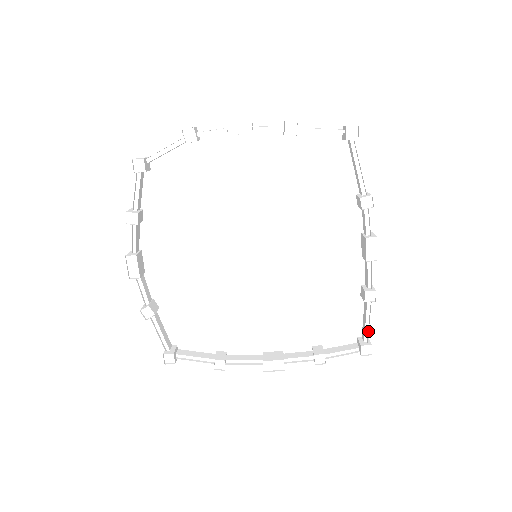
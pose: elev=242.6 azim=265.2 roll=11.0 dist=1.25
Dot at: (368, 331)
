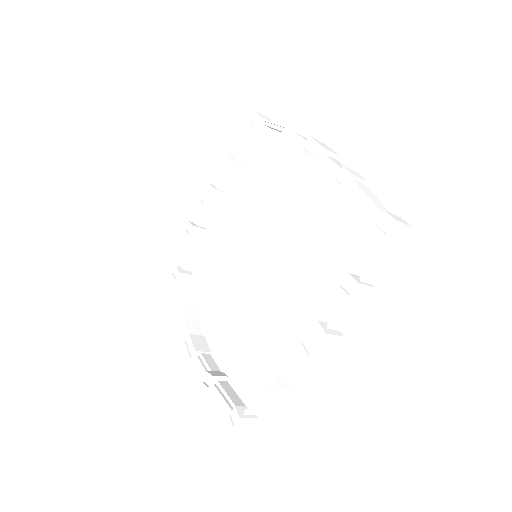
Dot at: (376, 206)
